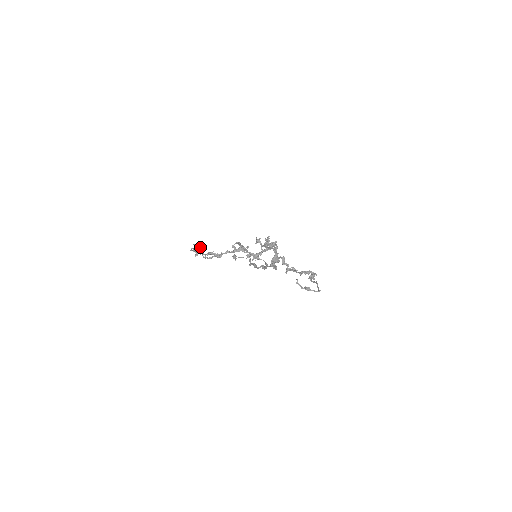
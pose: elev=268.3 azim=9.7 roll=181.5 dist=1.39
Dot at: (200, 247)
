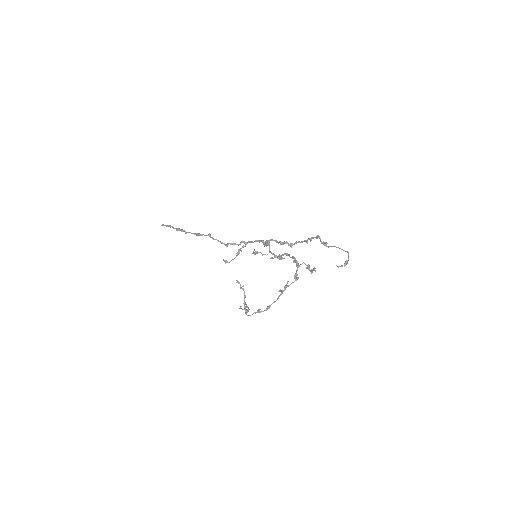
Dot at: (244, 305)
